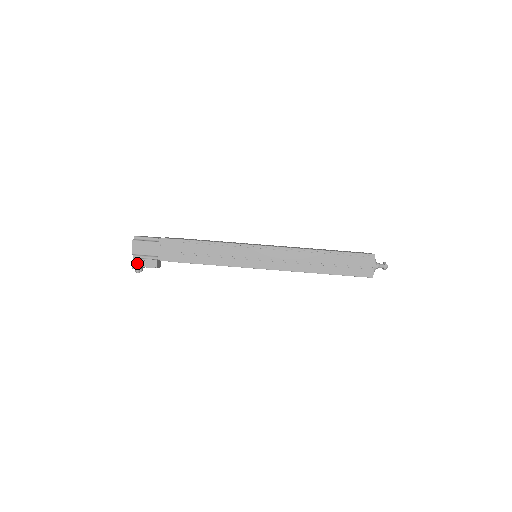
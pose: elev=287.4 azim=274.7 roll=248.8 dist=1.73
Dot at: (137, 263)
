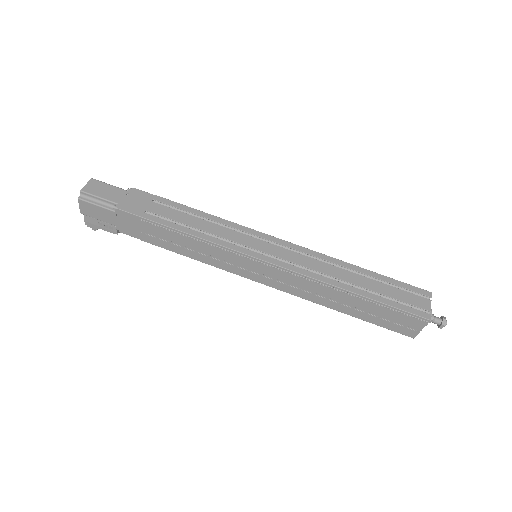
Dot at: (91, 222)
